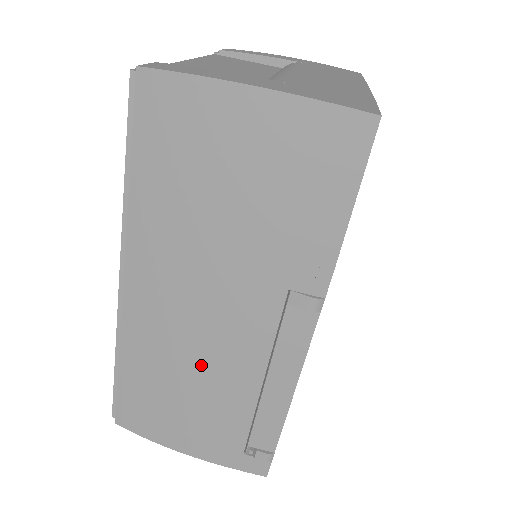
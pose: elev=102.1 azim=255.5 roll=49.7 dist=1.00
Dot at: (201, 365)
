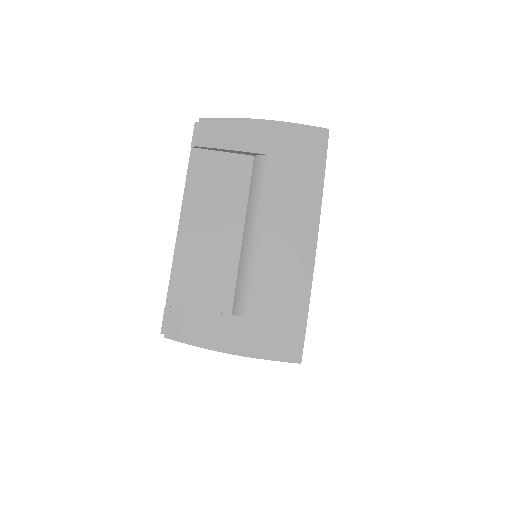
Dot at: occluded
